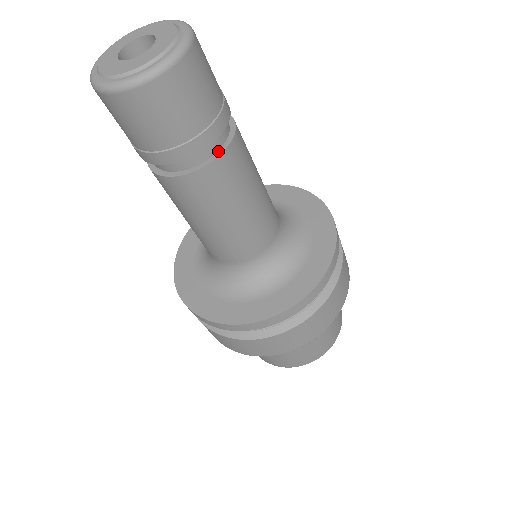
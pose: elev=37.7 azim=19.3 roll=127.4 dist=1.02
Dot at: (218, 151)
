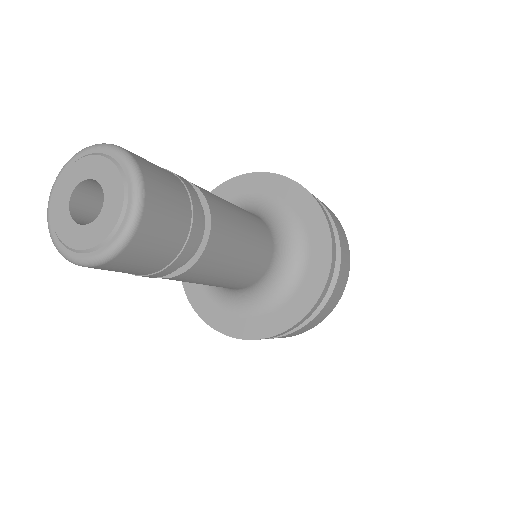
Dot at: occluded
